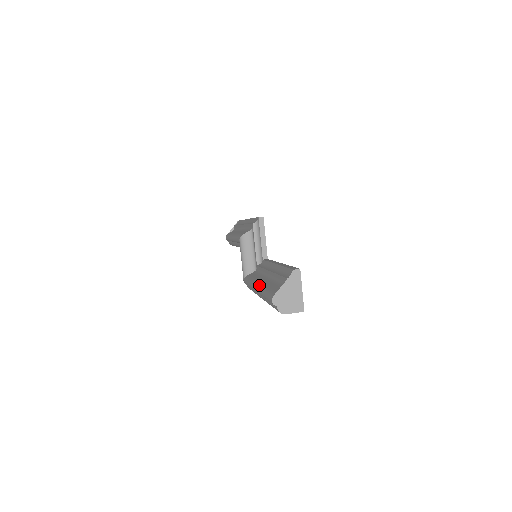
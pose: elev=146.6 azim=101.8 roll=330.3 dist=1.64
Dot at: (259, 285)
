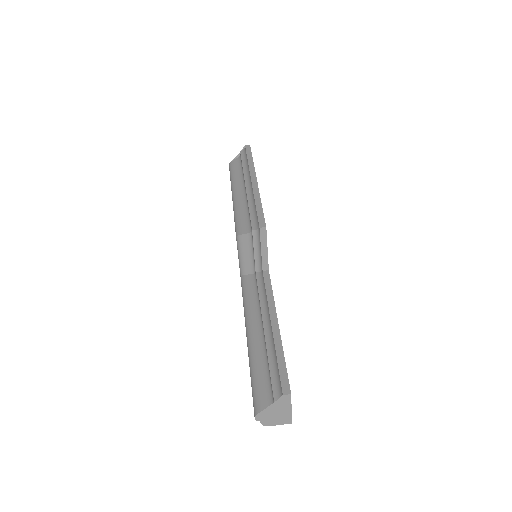
Dot at: (249, 342)
